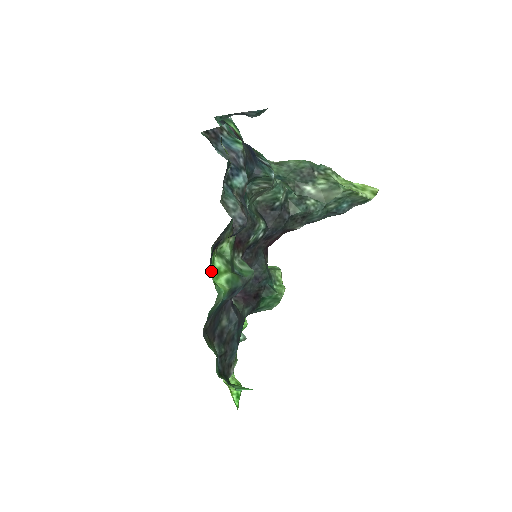
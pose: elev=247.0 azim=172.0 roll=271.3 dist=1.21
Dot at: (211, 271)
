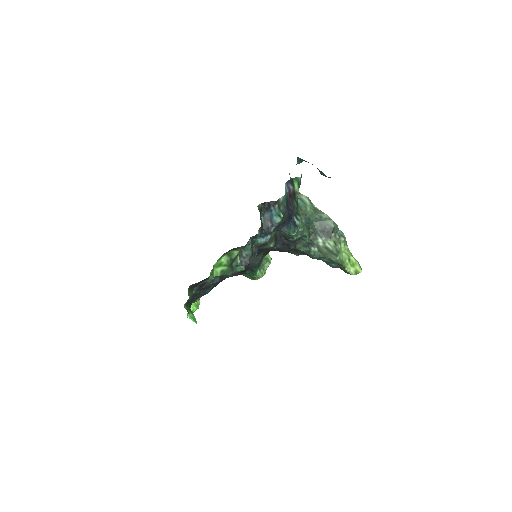
Dot at: (216, 262)
